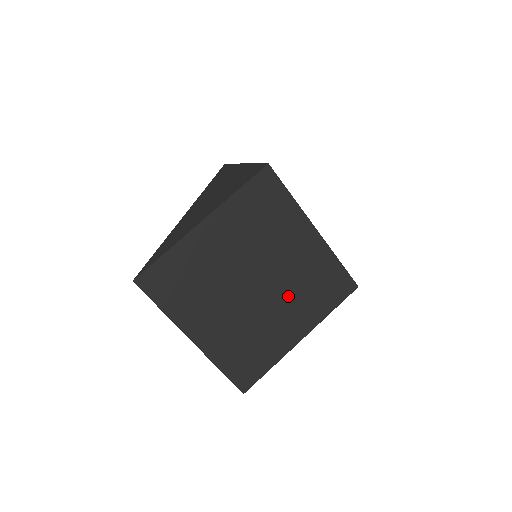
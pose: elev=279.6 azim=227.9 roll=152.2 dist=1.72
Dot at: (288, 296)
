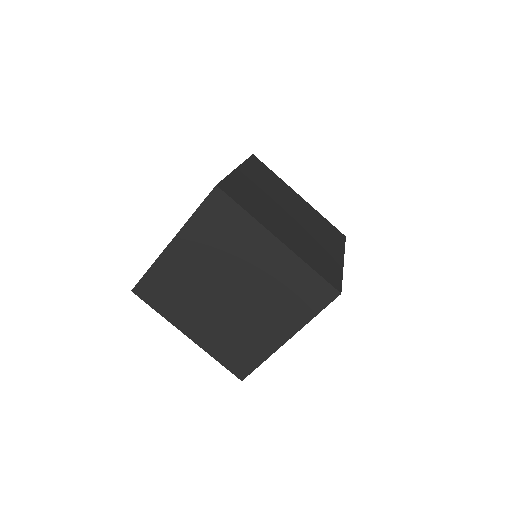
Dot at: (264, 302)
